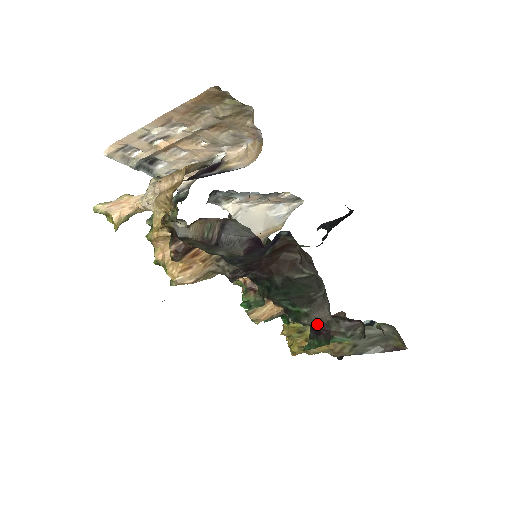
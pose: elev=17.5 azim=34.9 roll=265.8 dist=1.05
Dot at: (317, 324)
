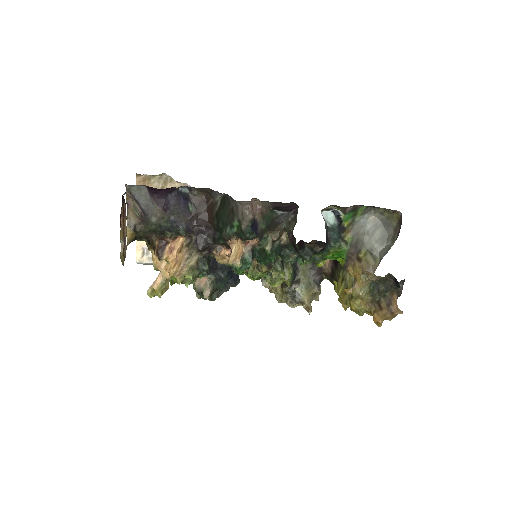
Dot at: (248, 220)
